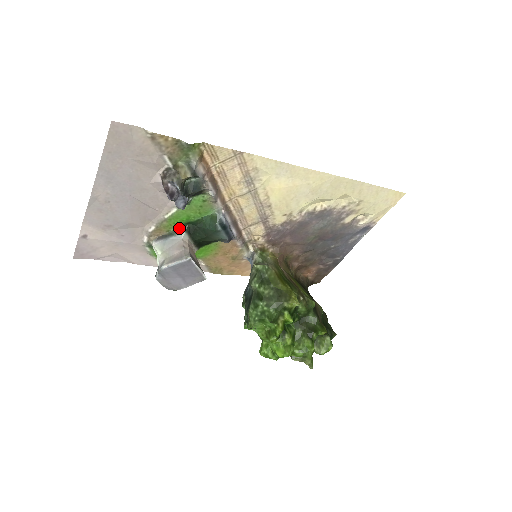
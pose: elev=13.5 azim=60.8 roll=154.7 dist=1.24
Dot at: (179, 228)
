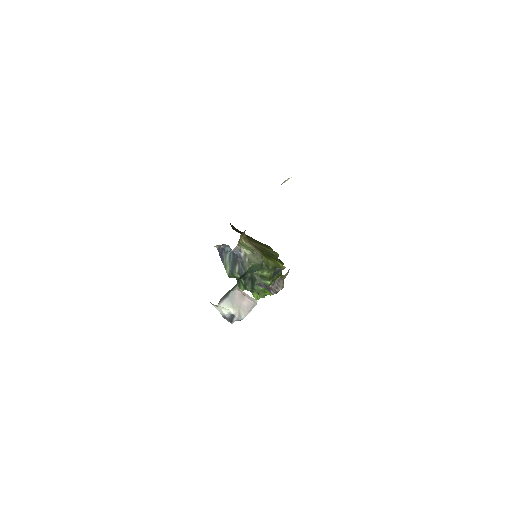
Dot at: (235, 285)
